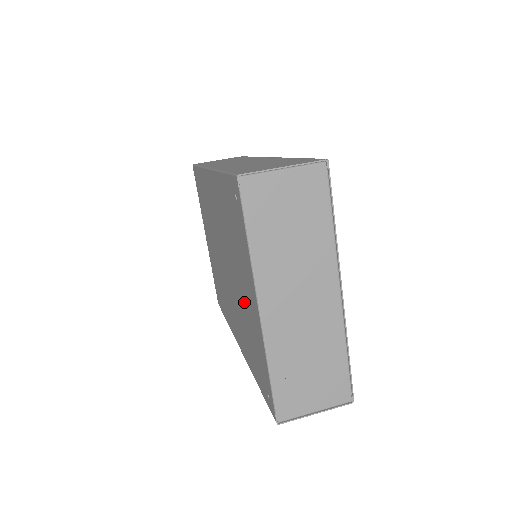
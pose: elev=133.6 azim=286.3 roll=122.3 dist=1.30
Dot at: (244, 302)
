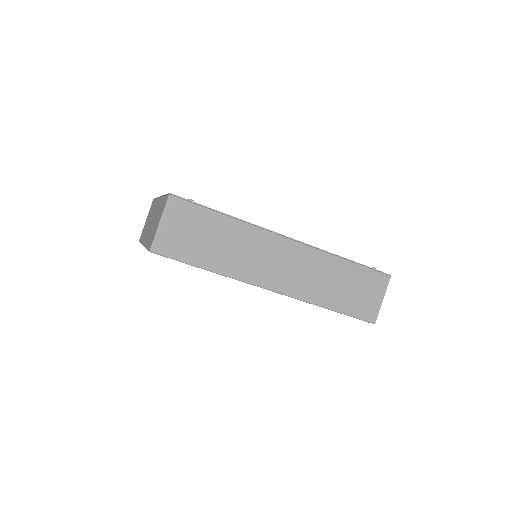
Dot at: occluded
